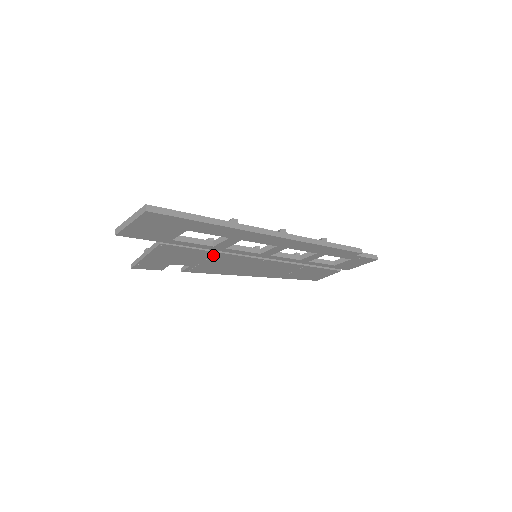
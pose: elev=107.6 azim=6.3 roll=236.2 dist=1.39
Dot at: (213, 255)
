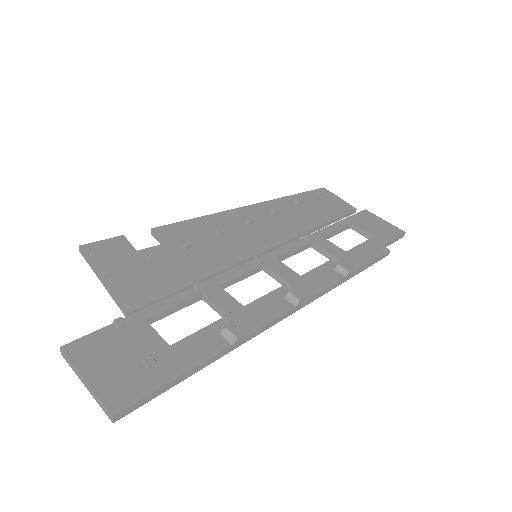
Dot at: occluded
